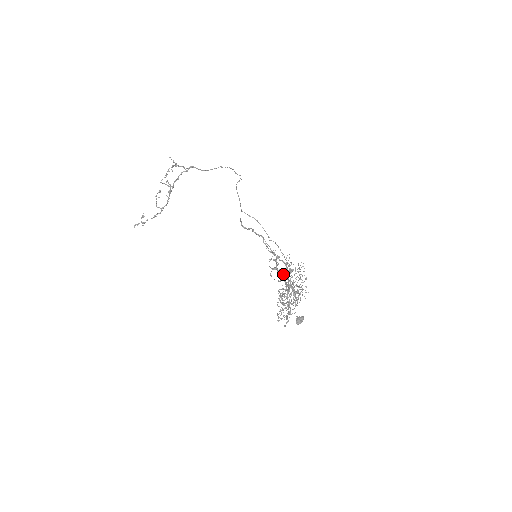
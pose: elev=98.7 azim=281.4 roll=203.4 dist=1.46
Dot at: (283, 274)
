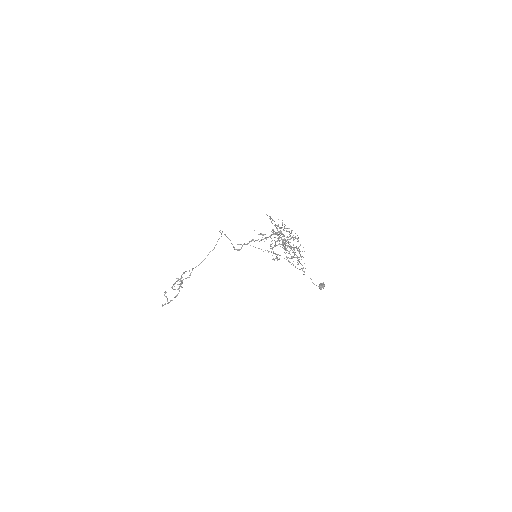
Dot at: occluded
